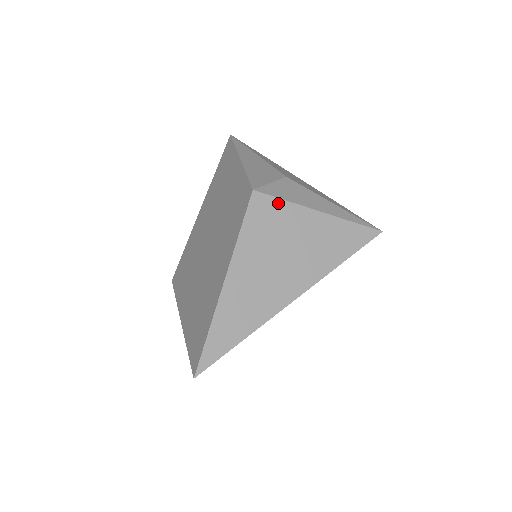
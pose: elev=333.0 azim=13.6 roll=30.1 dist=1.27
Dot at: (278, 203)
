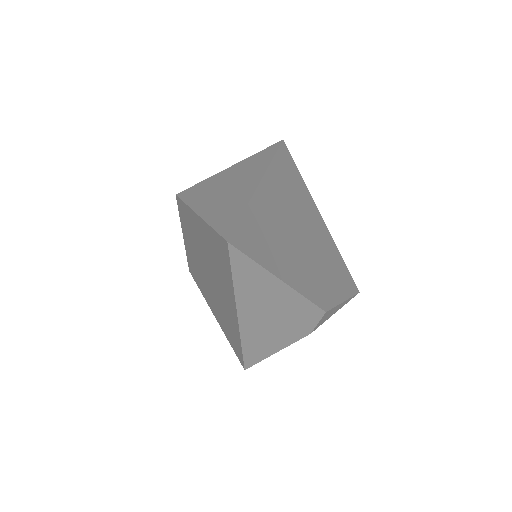
Dot at: (199, 184)
